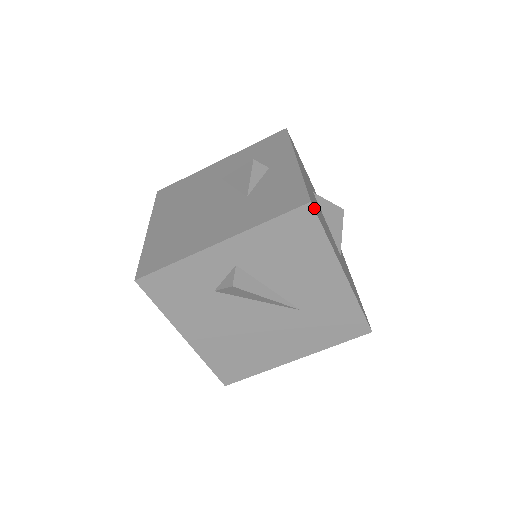
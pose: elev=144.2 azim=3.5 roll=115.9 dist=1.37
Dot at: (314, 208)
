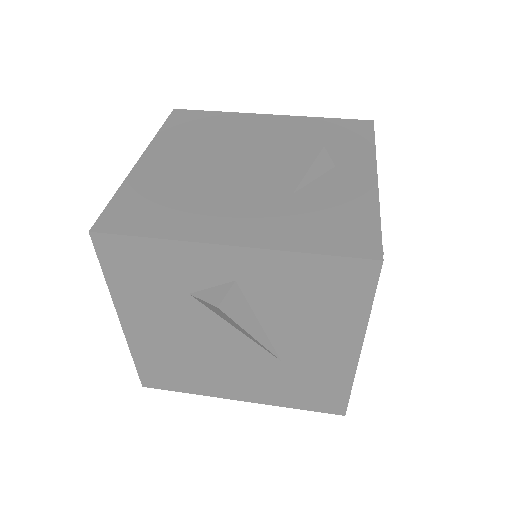
Dot at: (380, 268)
